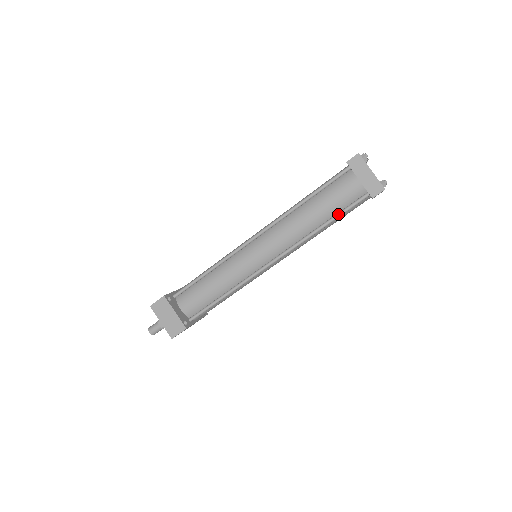
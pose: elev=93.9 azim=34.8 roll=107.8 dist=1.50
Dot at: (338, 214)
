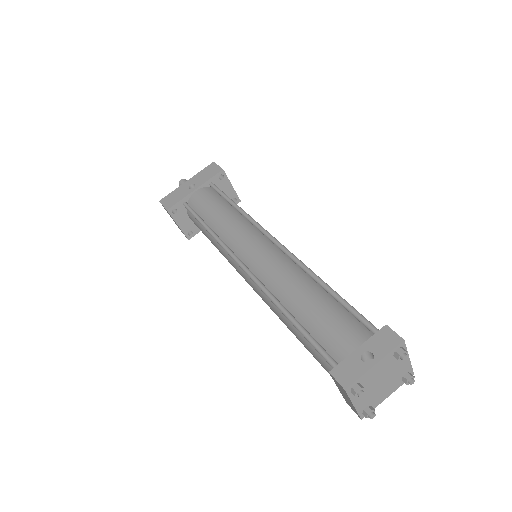
Dot at: occluded
